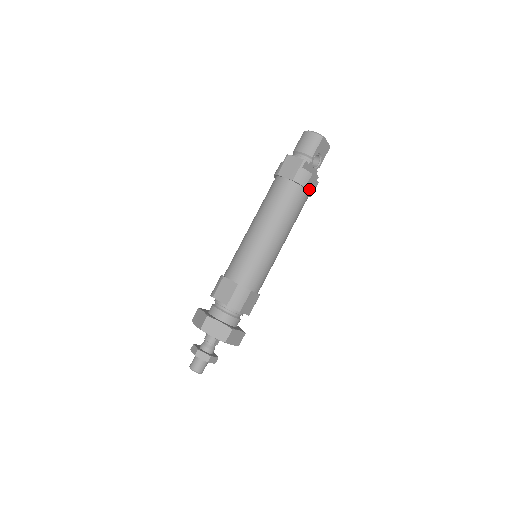
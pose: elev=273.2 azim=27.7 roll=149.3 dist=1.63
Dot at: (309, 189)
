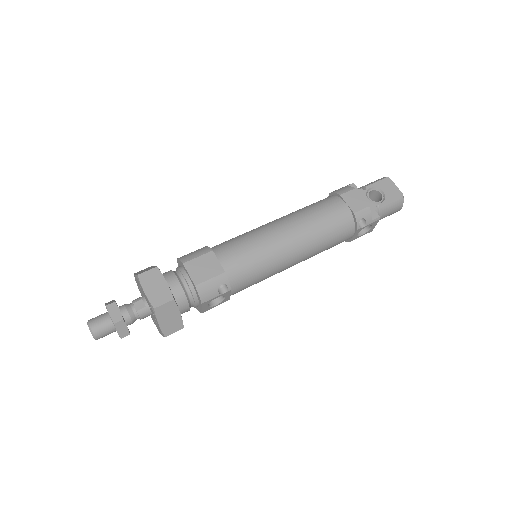
Dot at: (349, 203)
